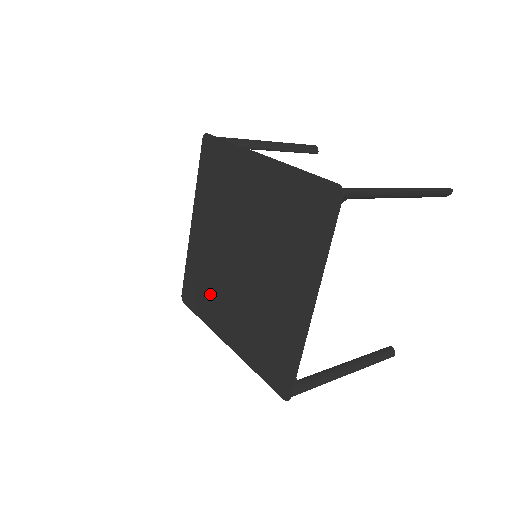
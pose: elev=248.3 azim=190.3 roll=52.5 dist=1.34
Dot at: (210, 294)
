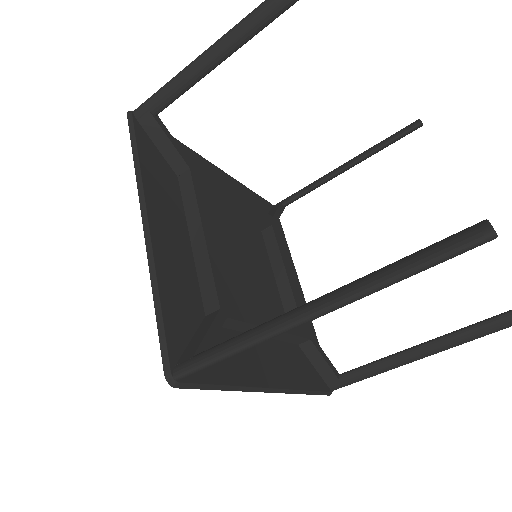
Dot at: occluded
